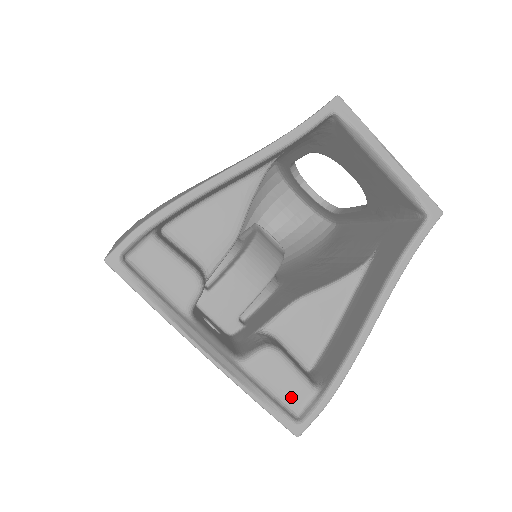
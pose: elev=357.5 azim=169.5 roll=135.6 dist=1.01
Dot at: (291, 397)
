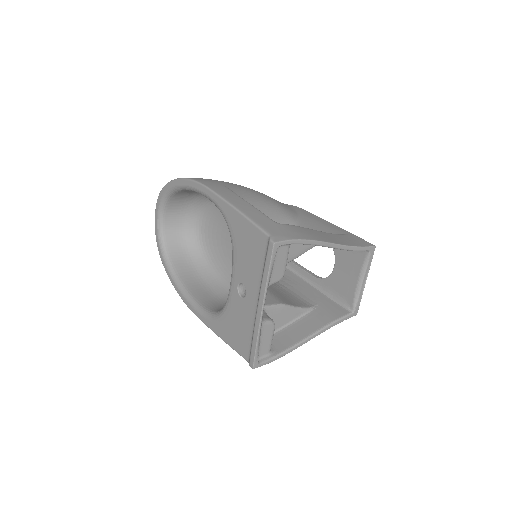
Dot at: (262, 349)
